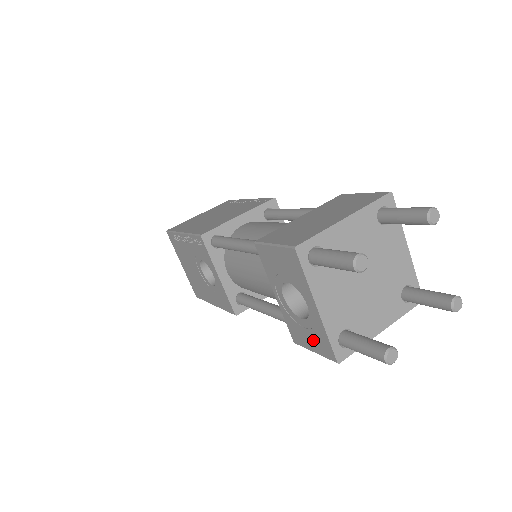
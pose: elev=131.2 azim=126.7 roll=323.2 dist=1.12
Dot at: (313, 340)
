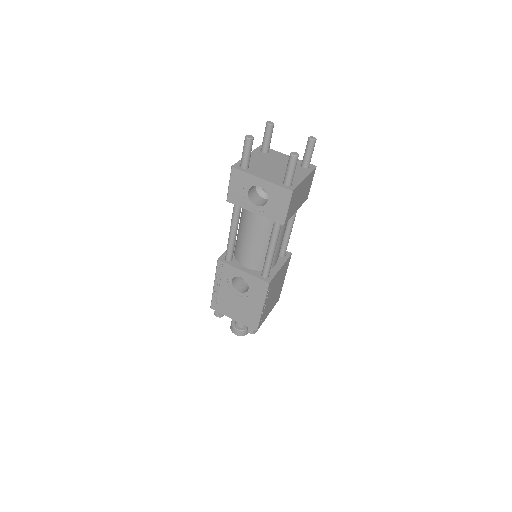
Dot at: (280, 201)
